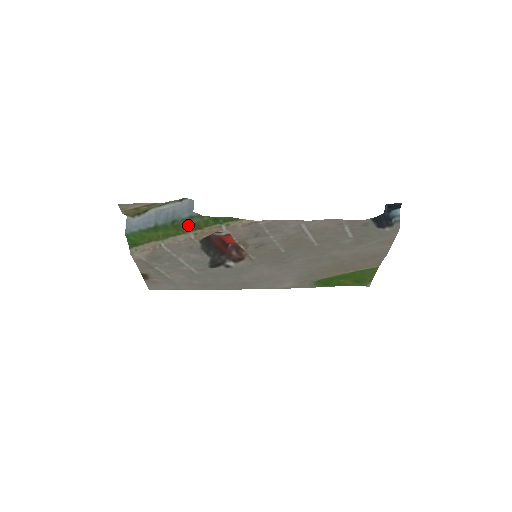
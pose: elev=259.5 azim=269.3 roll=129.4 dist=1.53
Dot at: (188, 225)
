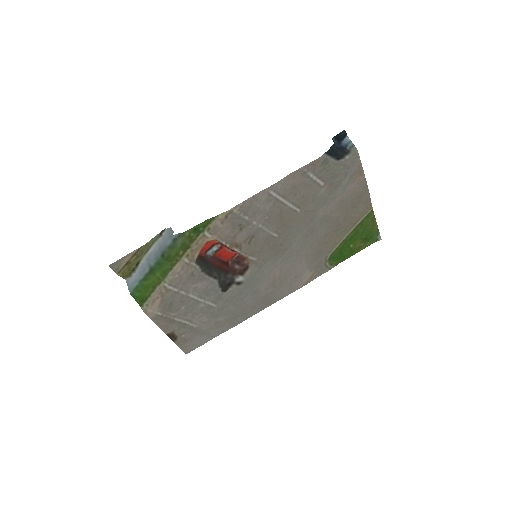
Dot at: (176, 250)
